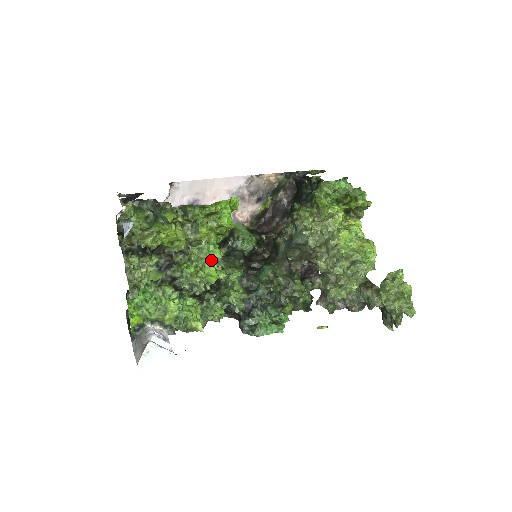
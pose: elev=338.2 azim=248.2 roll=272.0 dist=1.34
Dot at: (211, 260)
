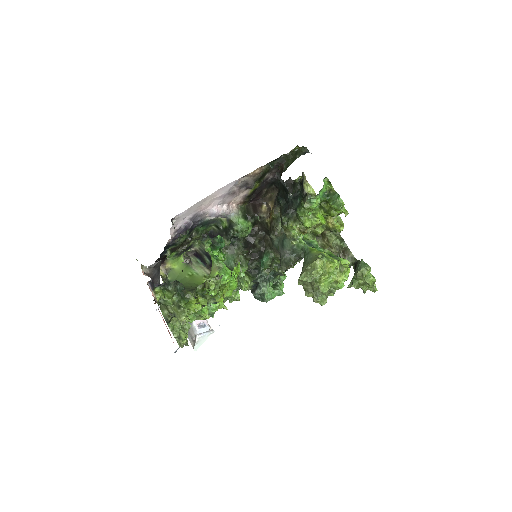
Dot at: occluded
